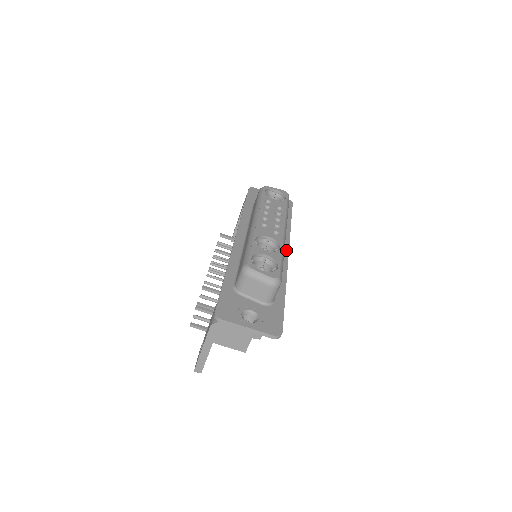
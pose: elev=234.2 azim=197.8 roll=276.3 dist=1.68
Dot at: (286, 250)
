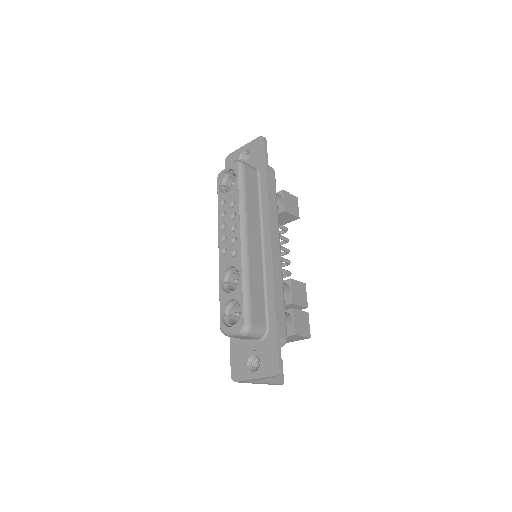
Dot at: (268, 237)
